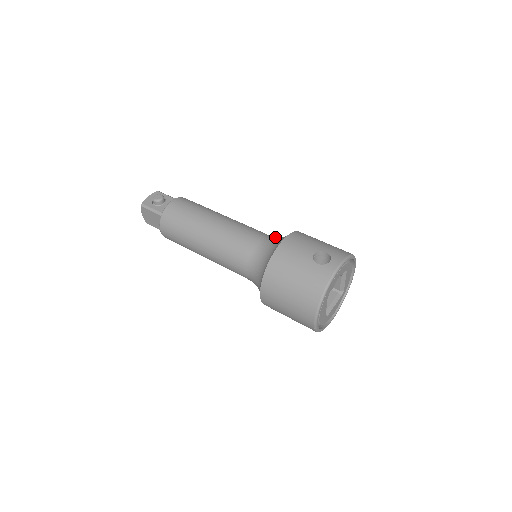
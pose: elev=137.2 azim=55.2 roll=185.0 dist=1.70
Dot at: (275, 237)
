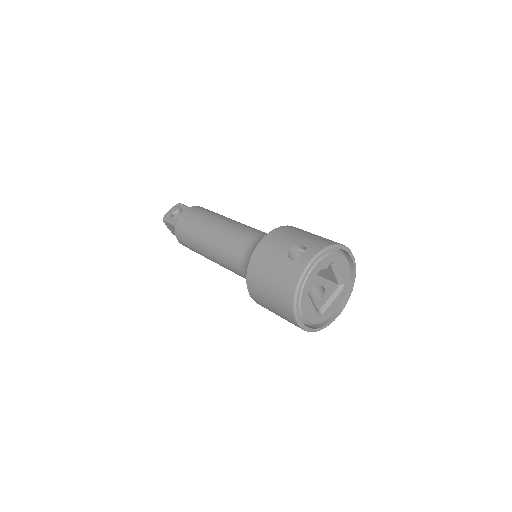
Dot at: occluded
